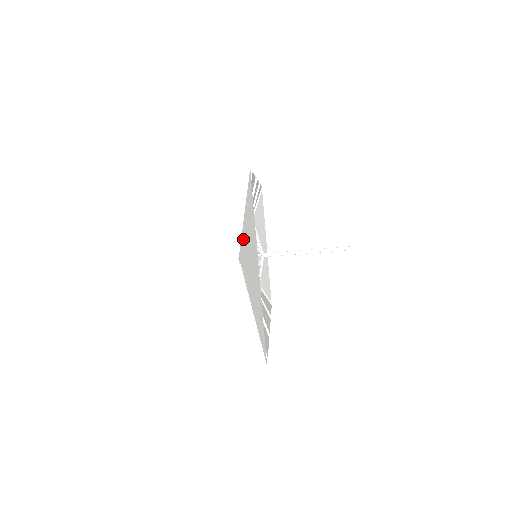
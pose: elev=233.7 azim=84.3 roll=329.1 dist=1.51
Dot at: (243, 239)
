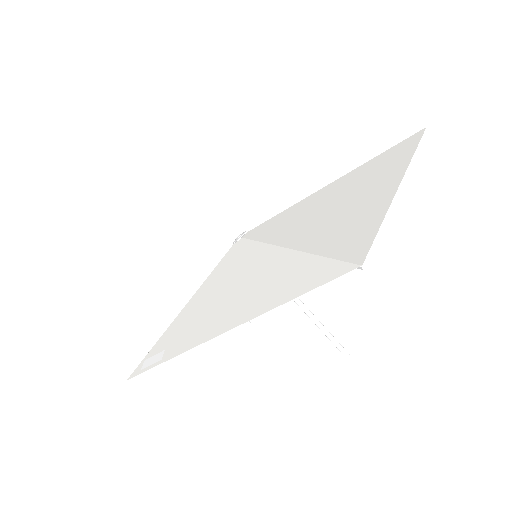
Dot at: (304, 202)
